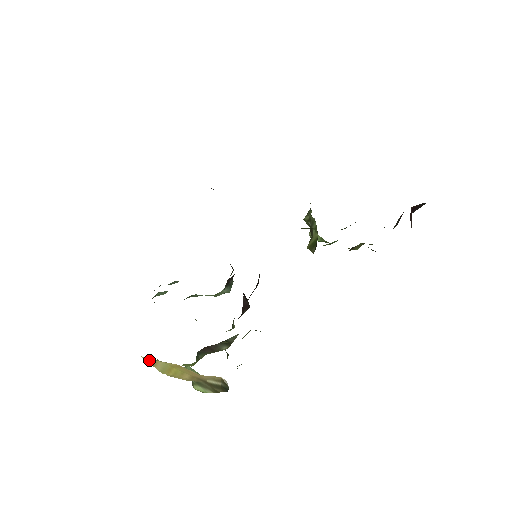
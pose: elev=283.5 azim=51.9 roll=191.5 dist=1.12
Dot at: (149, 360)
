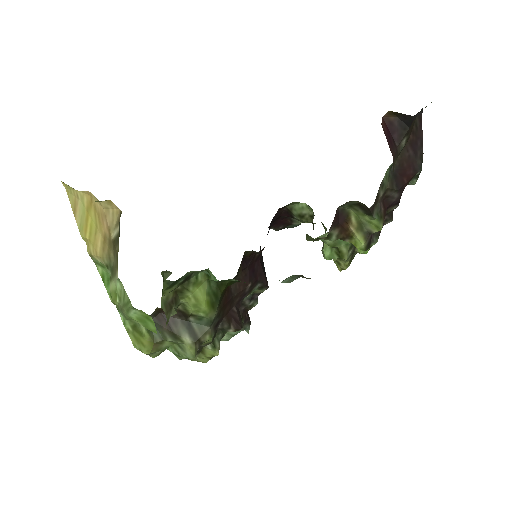
Dot at: (72, 200)
